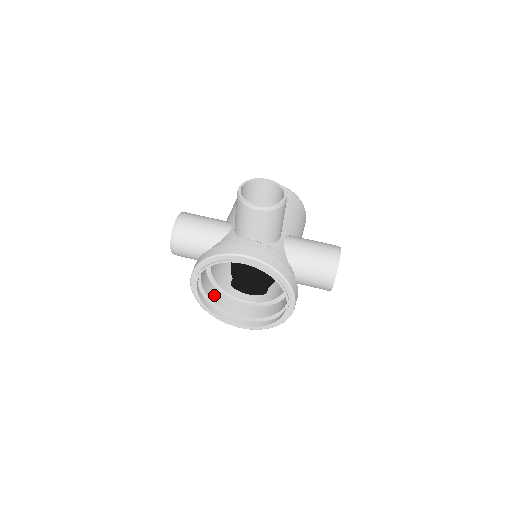
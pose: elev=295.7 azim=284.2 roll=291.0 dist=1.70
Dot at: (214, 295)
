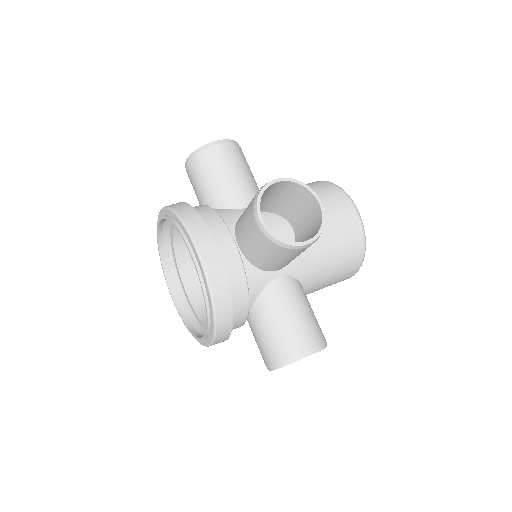
Dot at: (183, 246)
